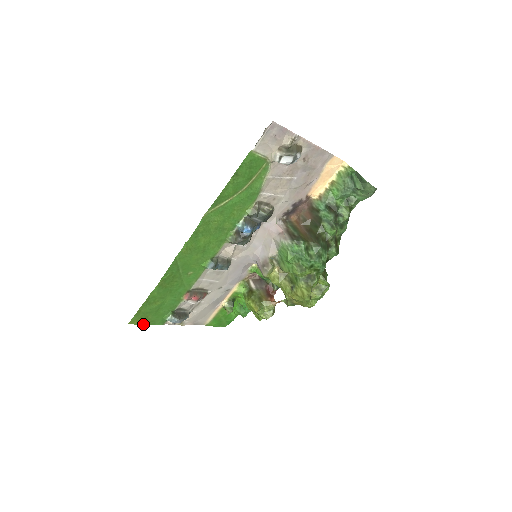
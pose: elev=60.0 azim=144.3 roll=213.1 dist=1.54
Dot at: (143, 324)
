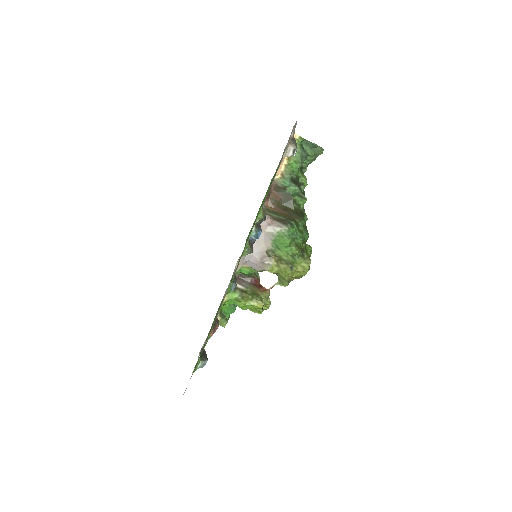
Dot at: occluded
